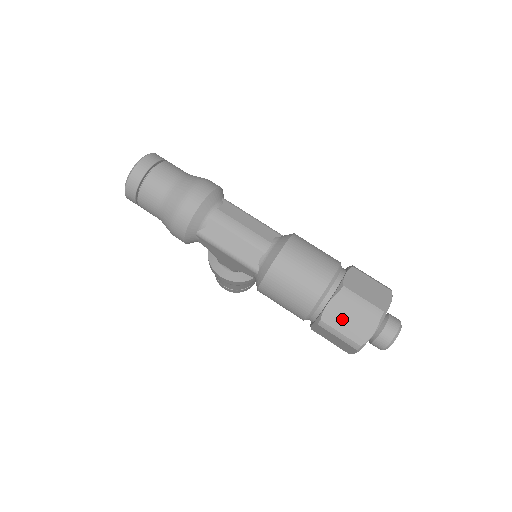
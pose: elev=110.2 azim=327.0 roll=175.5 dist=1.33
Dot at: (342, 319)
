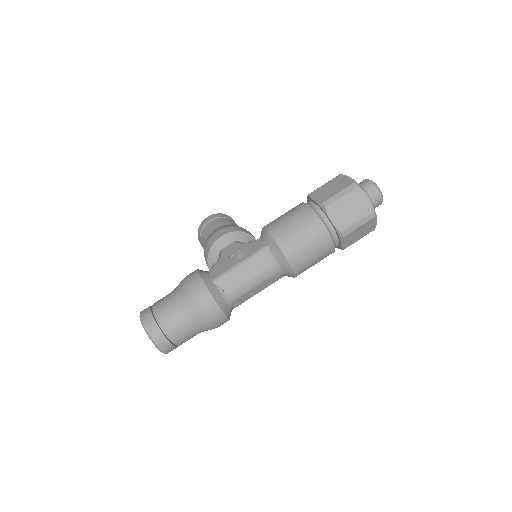
Dot at: (355, 238)
